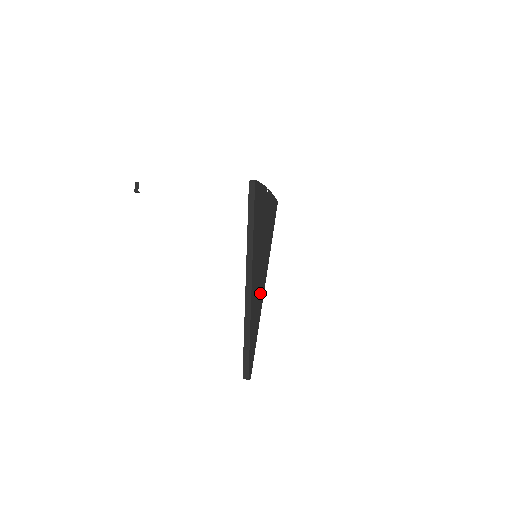
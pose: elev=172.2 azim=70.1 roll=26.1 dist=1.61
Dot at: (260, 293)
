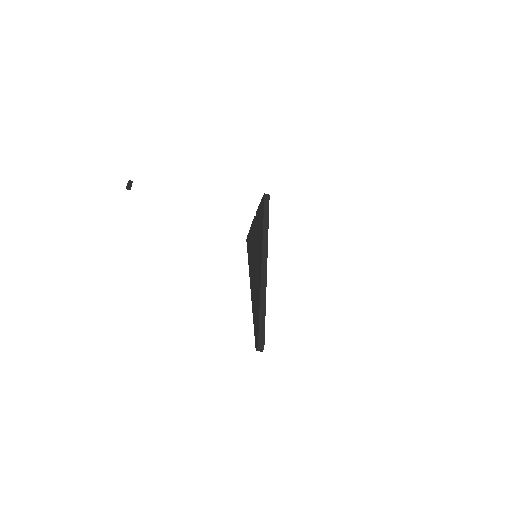
Dot at: occluded
